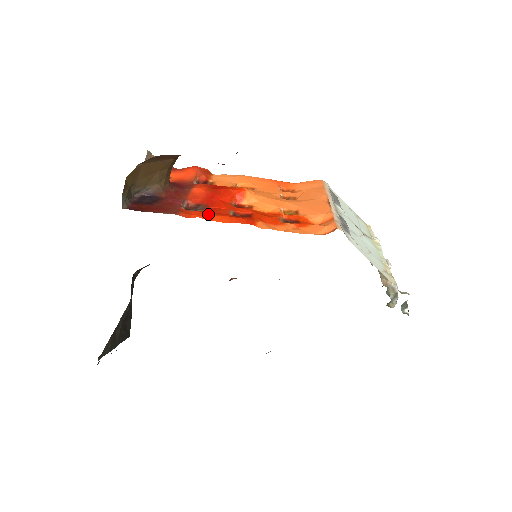
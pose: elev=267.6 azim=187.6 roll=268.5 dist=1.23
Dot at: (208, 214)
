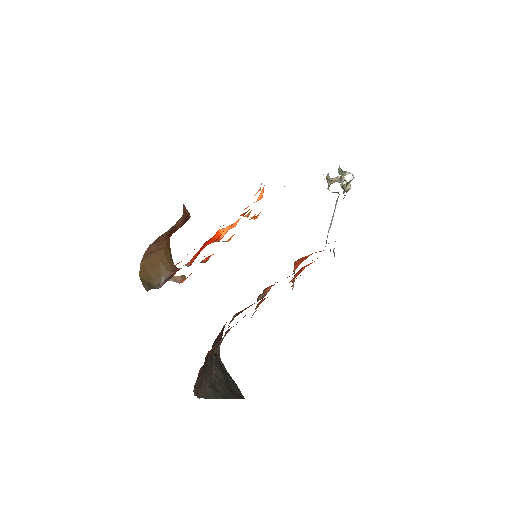
Dot at: occluded
